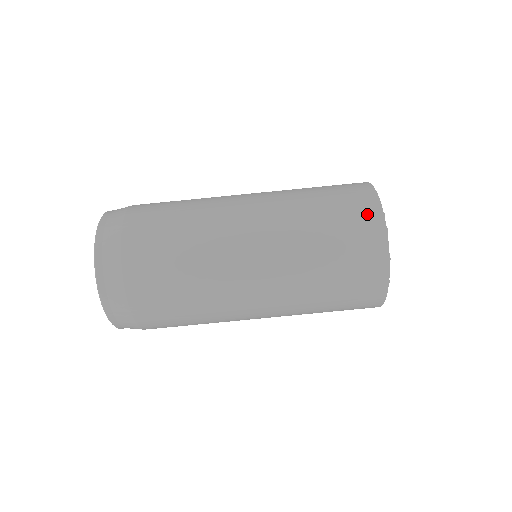
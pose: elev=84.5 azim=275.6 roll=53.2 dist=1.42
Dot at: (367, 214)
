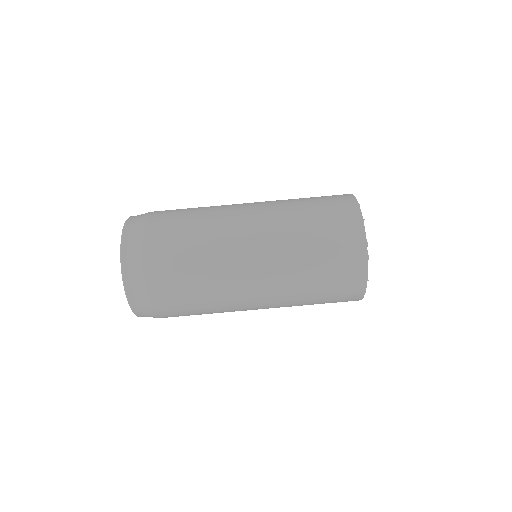
Dot at: (353, 246)
